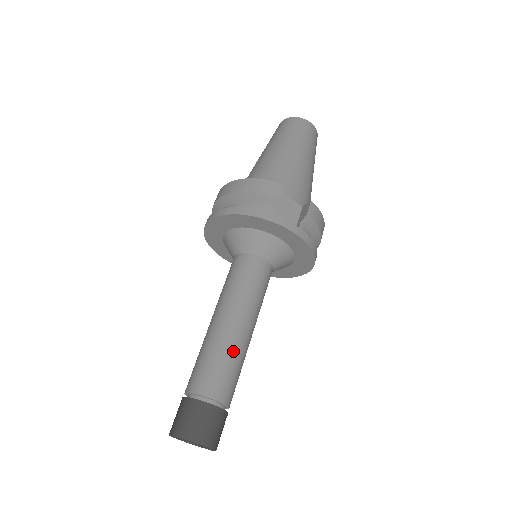
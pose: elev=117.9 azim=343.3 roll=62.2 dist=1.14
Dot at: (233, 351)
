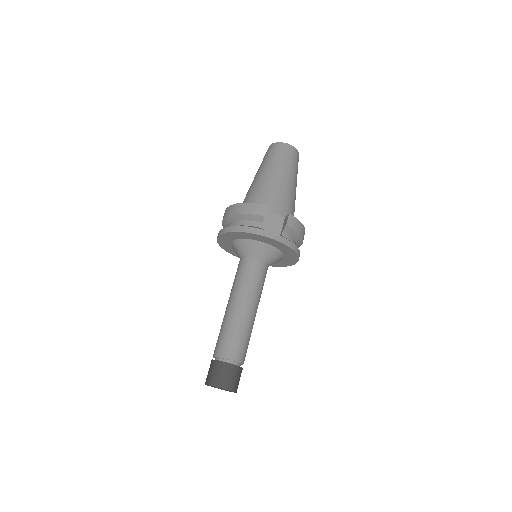
Dot at: (242, 327)
